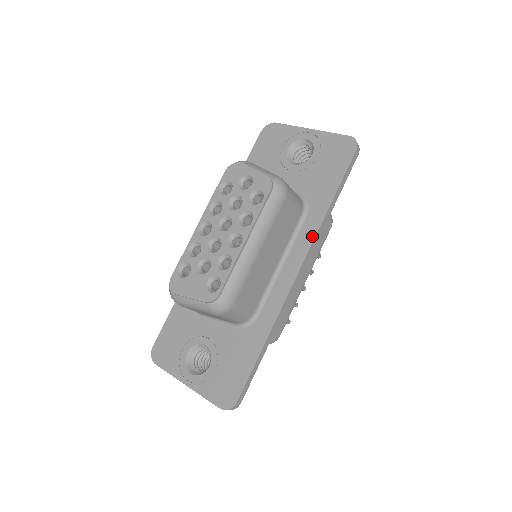
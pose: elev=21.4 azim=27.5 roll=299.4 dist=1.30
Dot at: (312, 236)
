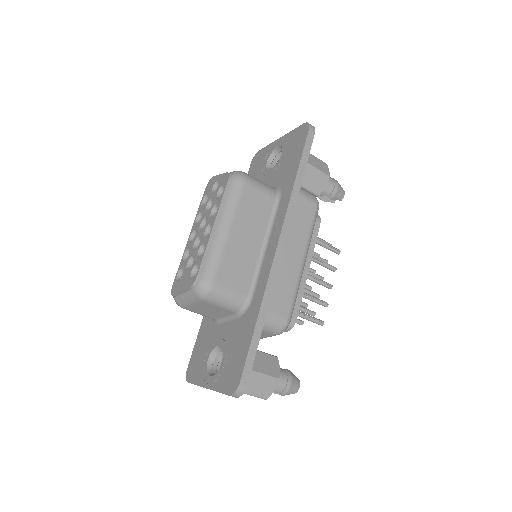
Dot at: (285, 211)
